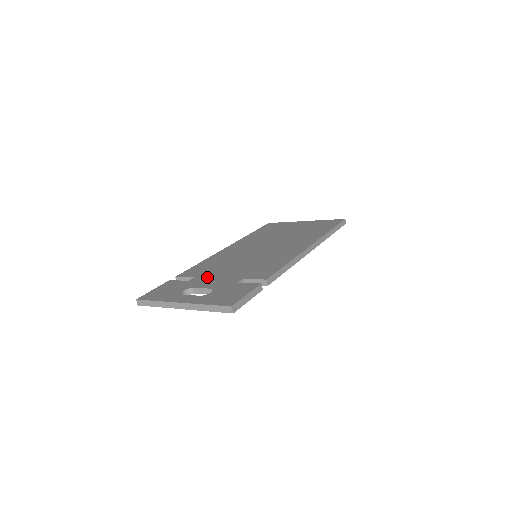
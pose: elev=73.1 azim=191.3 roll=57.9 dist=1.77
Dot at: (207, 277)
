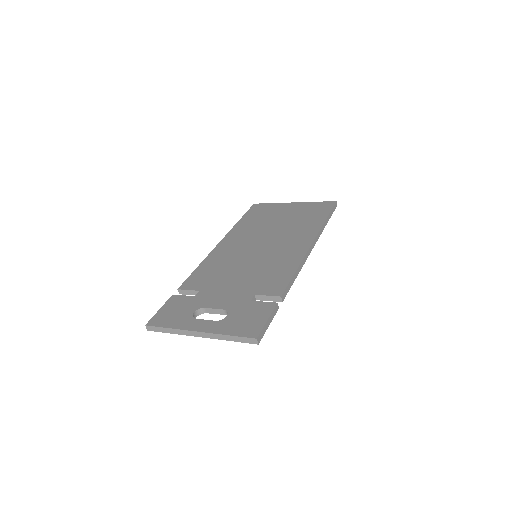
Dot at: (214, 291)
